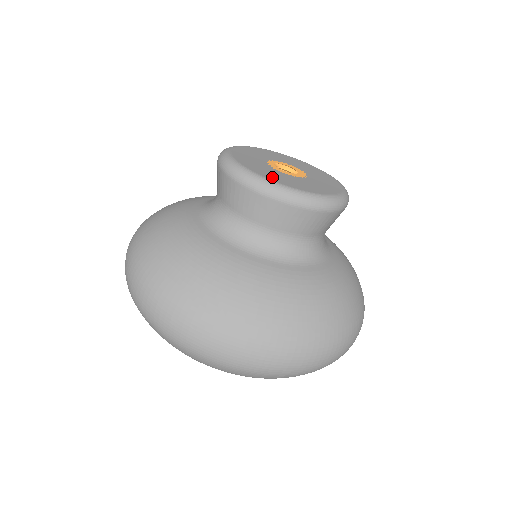
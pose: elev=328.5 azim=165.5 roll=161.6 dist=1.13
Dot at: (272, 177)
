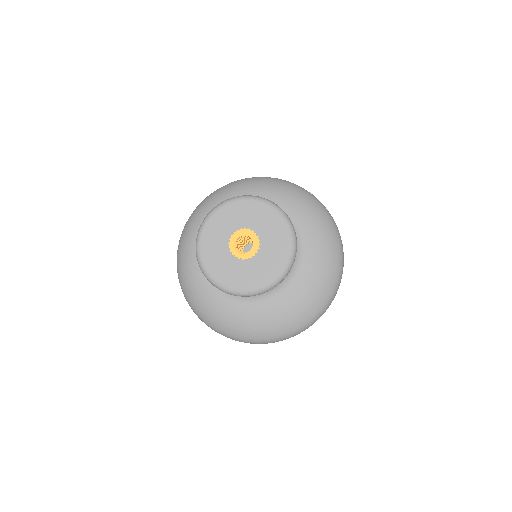
Dot at: (266, 274)
